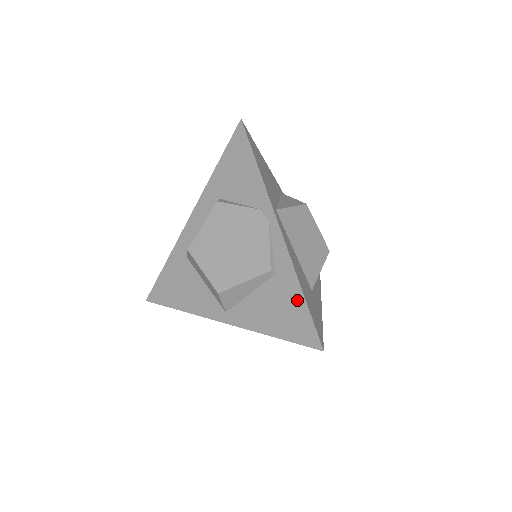
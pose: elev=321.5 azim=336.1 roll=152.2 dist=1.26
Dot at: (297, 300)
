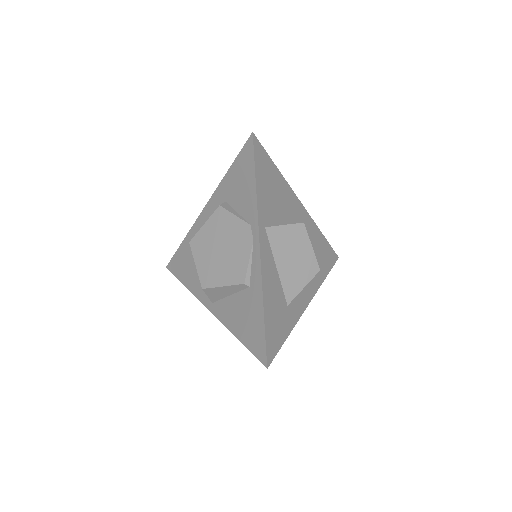
Dot at: (259, 317)
